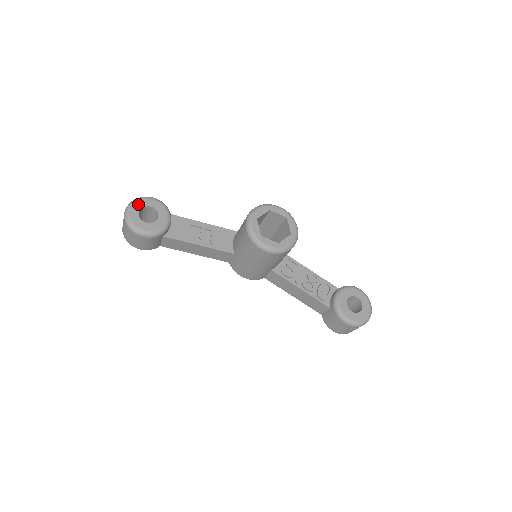
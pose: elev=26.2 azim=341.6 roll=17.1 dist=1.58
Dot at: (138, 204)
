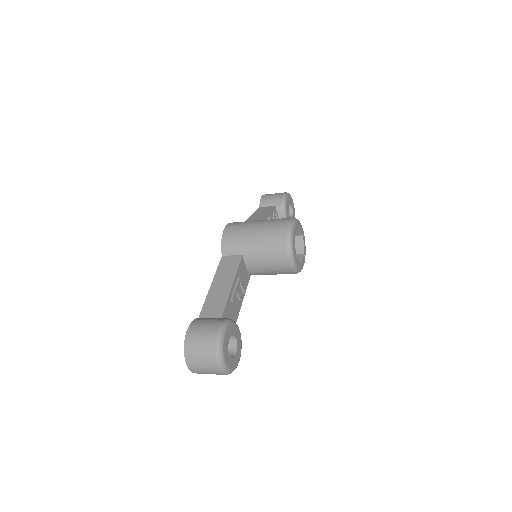
Dot at: (226, 354)
